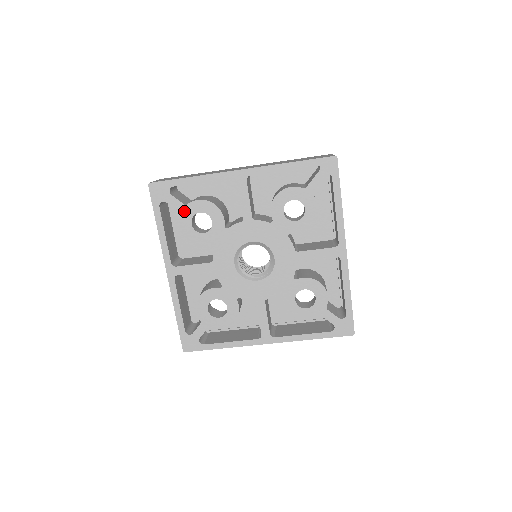
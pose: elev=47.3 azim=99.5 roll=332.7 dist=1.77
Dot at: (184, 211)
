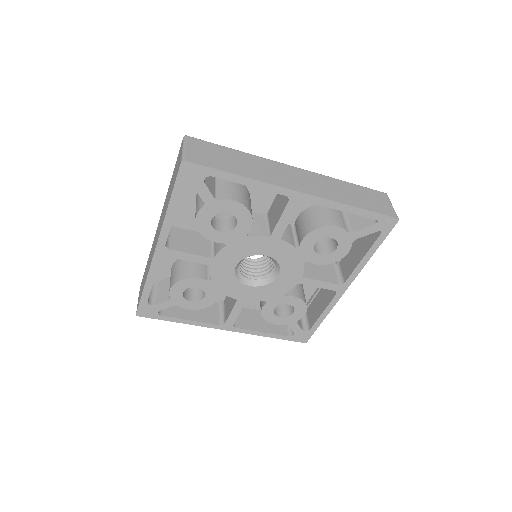
Dot at: (210, 204)
